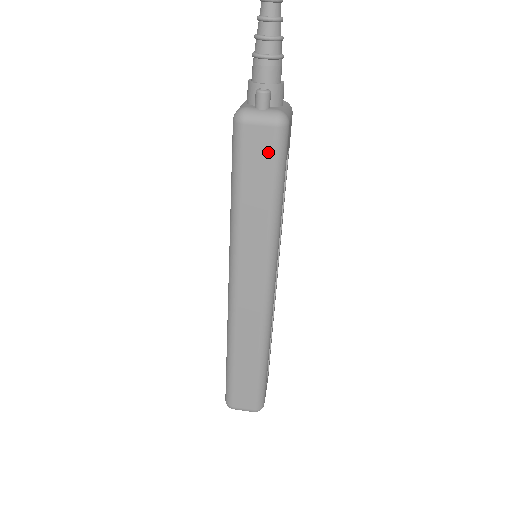
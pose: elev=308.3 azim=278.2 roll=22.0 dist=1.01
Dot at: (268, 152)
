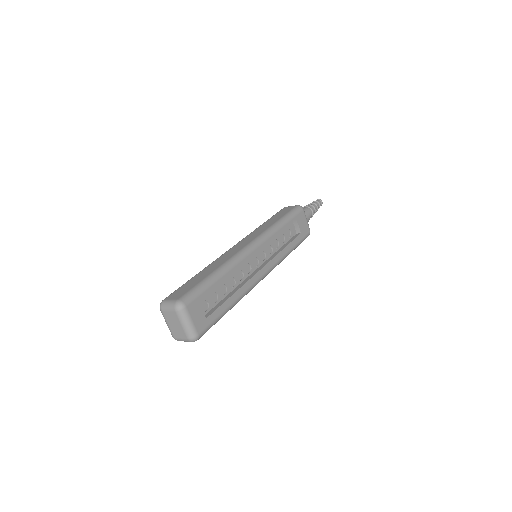
Dot at: (289, 210)
